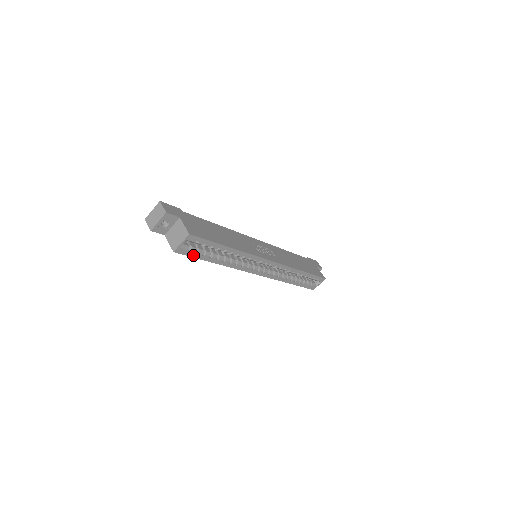
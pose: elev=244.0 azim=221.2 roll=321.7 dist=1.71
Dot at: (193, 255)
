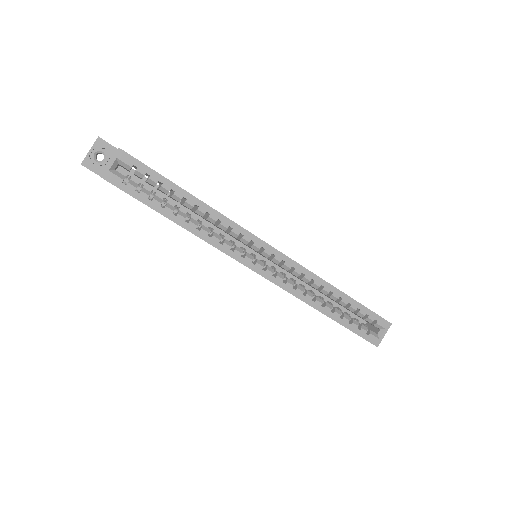
Dot at: (133, 193)
